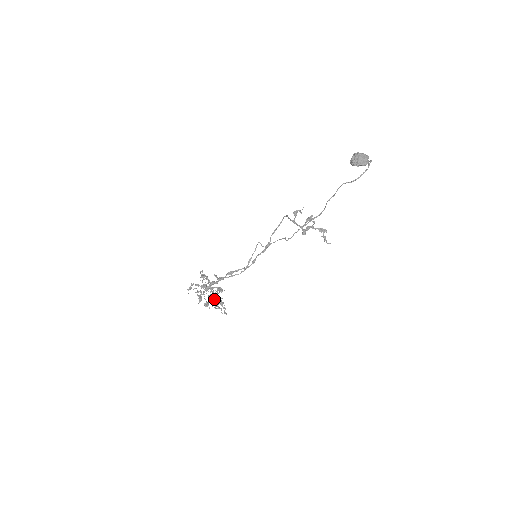
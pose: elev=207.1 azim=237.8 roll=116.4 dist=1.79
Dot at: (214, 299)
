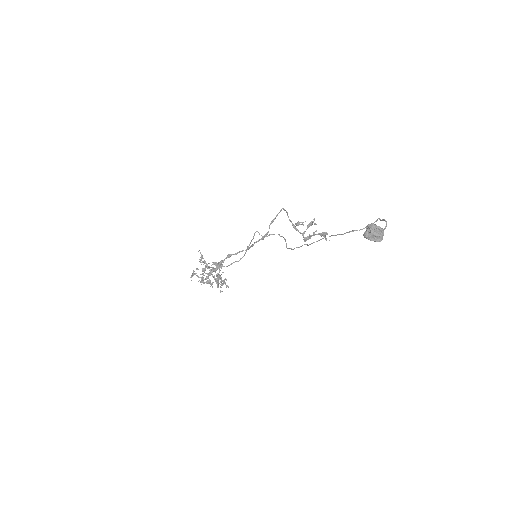
Dot at: (217, 284)
